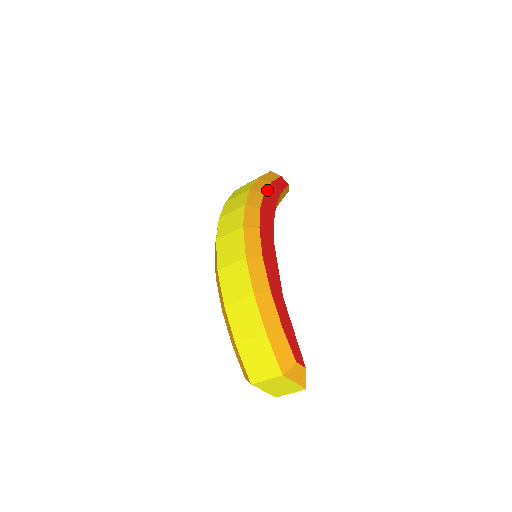
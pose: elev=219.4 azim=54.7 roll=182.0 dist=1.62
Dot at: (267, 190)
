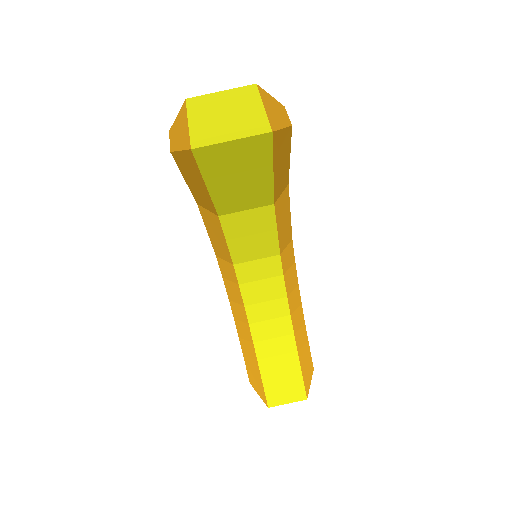
Dot at: occluded
